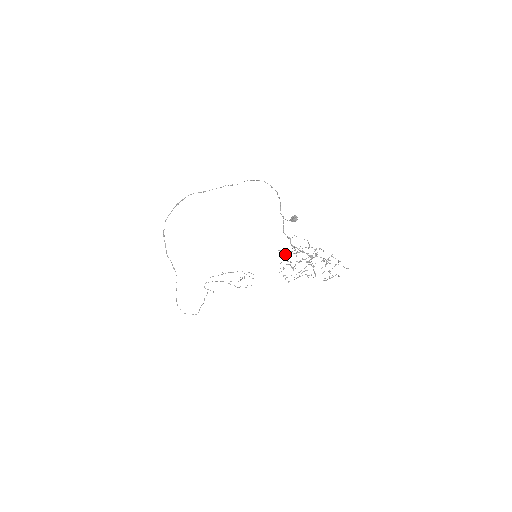
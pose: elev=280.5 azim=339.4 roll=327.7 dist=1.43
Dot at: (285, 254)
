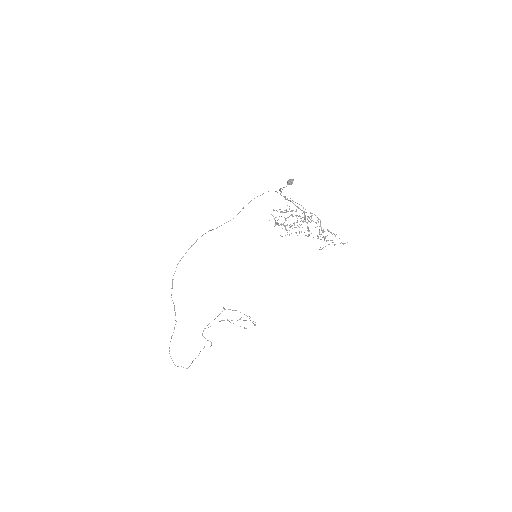
Dot at: (280, 209)
